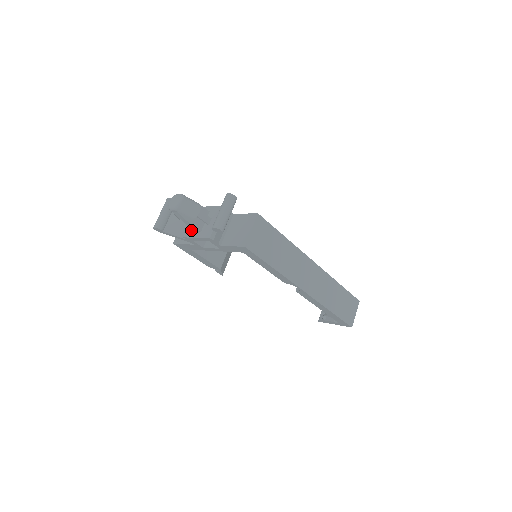
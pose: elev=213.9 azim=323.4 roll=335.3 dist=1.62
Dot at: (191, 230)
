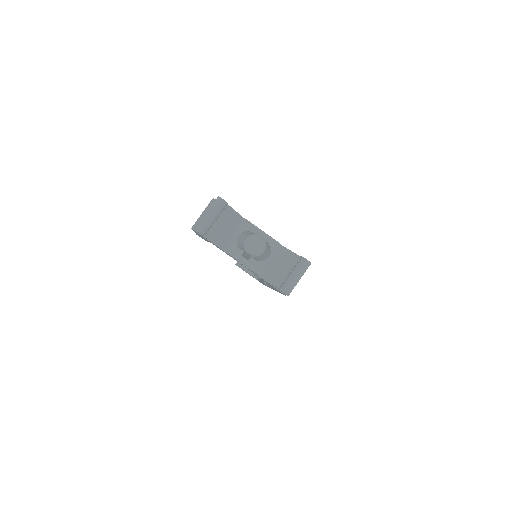
Dot at: (235, 248)
